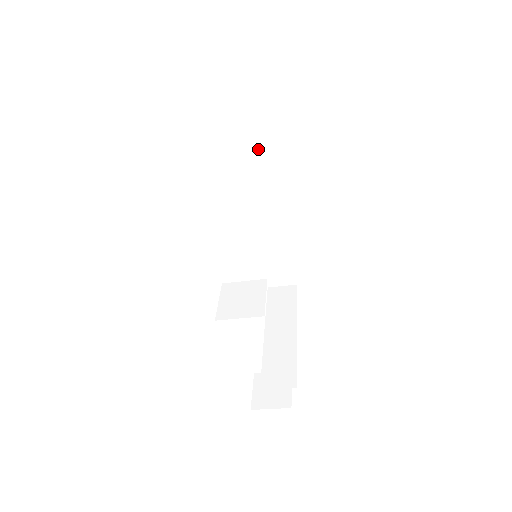
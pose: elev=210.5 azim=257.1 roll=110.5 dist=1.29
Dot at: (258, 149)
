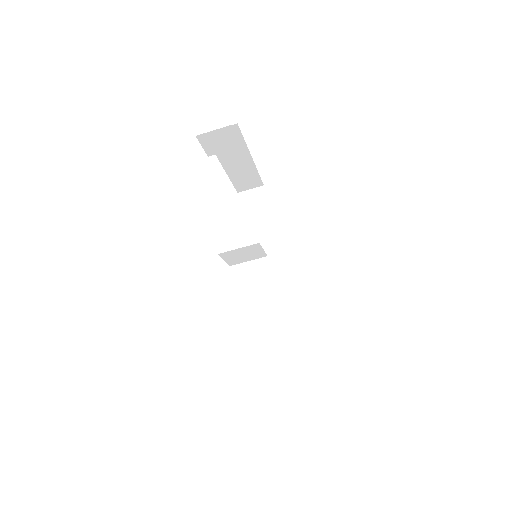
Dot at: (267, 230)
